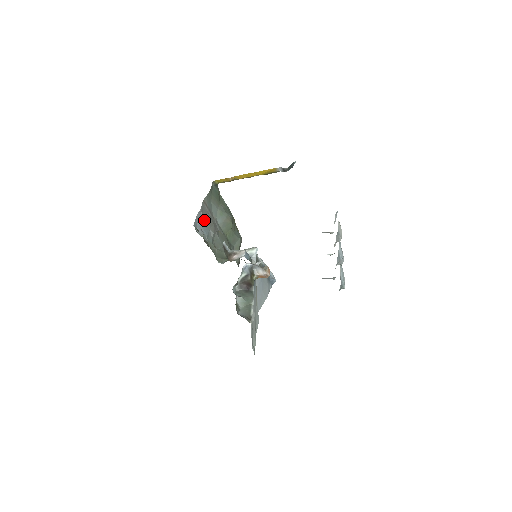
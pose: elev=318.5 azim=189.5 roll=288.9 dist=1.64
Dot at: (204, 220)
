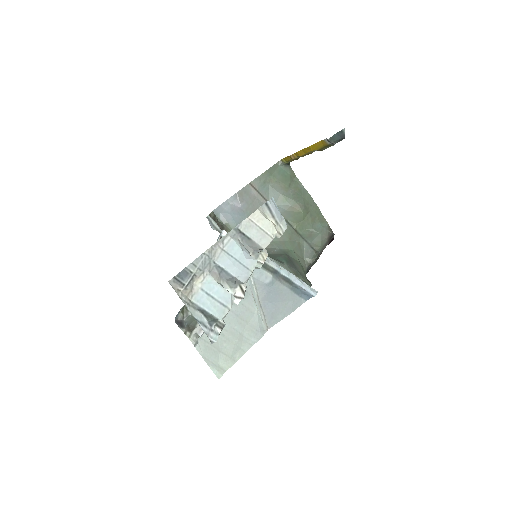
Dot at: (242, 206)
